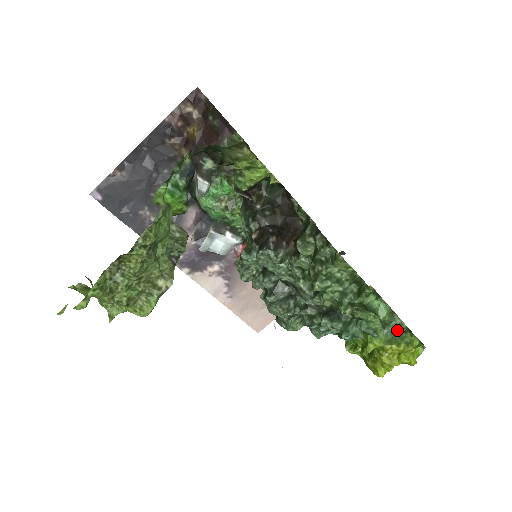
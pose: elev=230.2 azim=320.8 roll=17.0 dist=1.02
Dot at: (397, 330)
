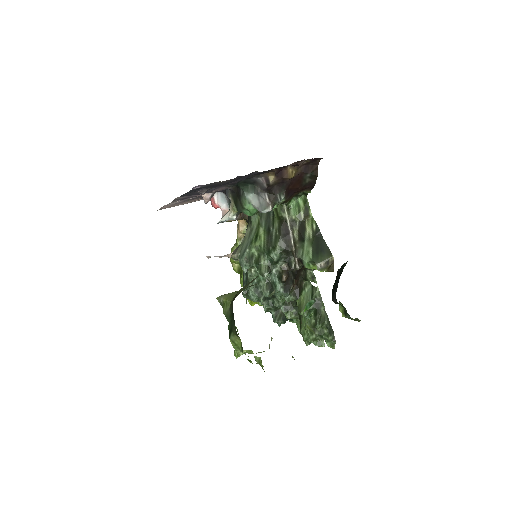
Dot at: occluded
